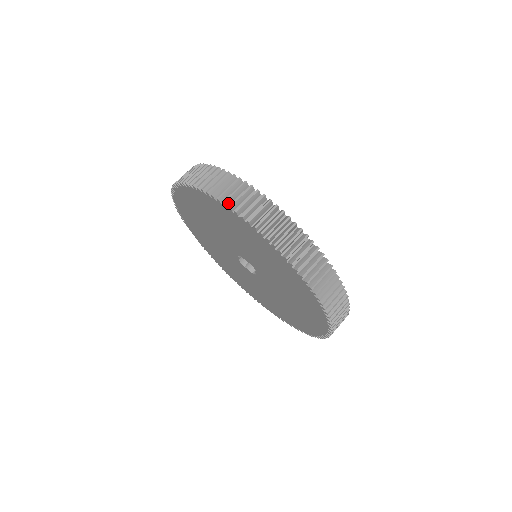
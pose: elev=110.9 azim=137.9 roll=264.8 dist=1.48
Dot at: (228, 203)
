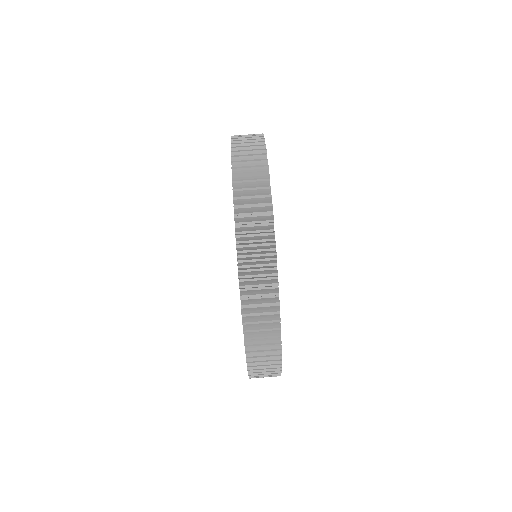
Dot at: (246, 315)
